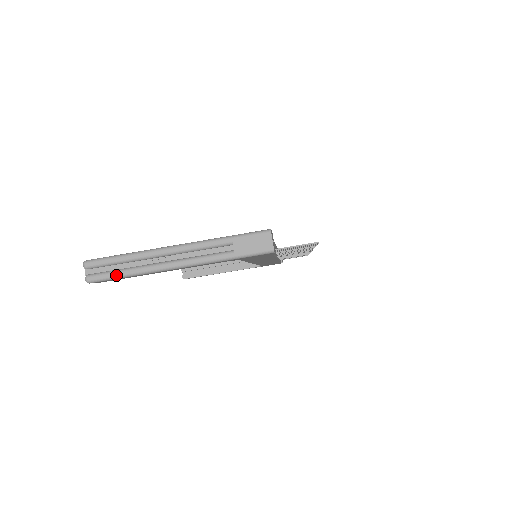
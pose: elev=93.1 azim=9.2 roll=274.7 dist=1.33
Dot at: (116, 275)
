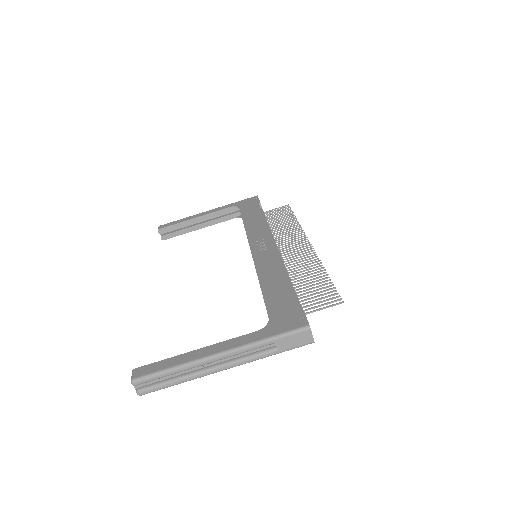
Dot at: (167, 386)
